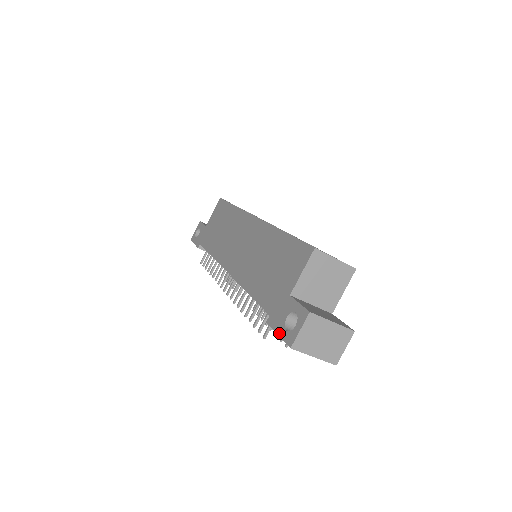
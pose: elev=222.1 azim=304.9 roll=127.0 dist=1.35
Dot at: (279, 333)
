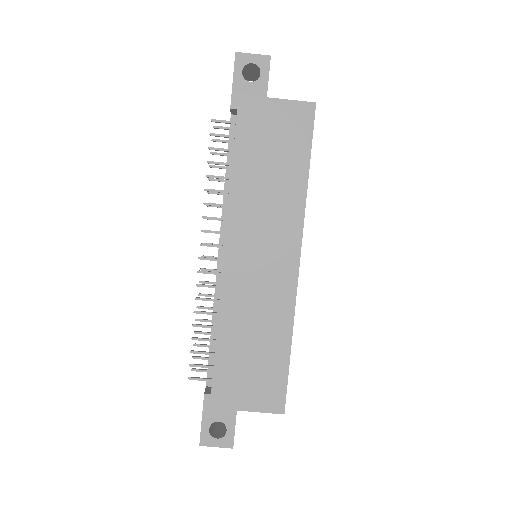
Dot at: (204, 422)
